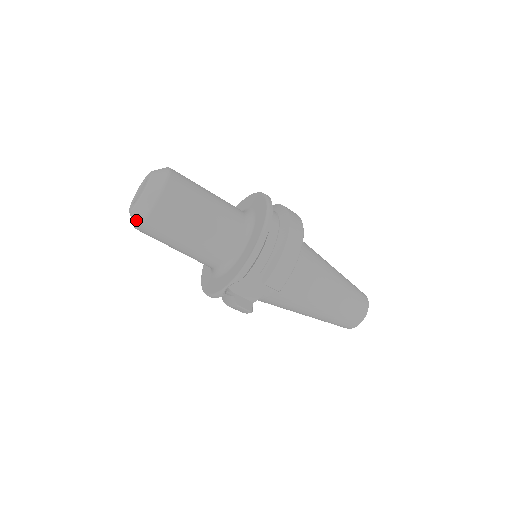
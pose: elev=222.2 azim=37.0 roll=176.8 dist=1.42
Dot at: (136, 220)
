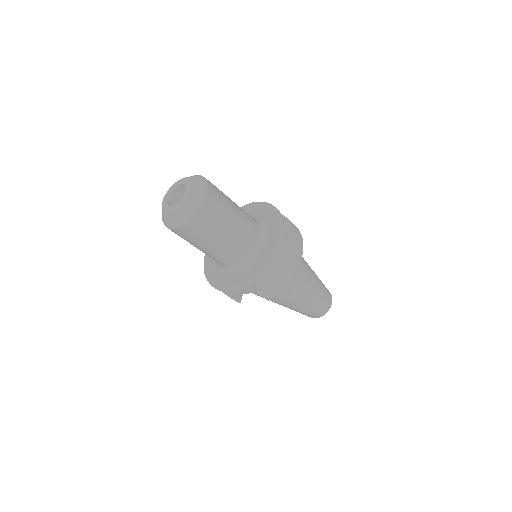
Dot at: (168, 222)
